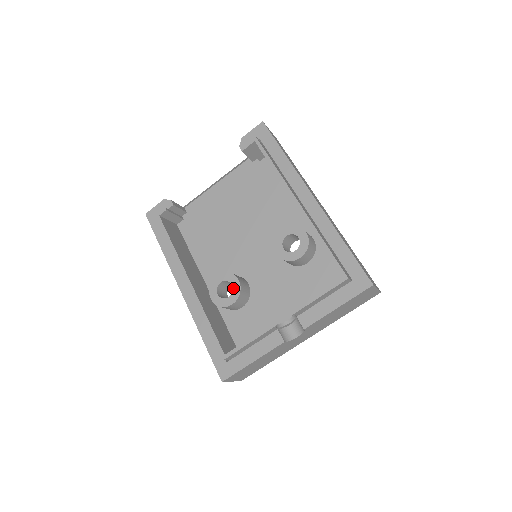
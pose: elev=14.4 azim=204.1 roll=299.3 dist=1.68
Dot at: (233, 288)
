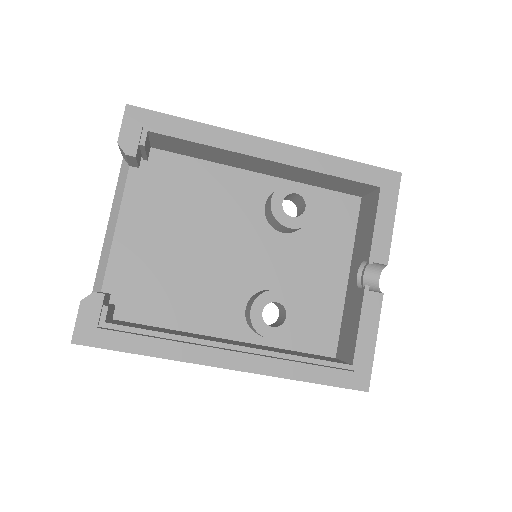
Dot at: (282, 304)
